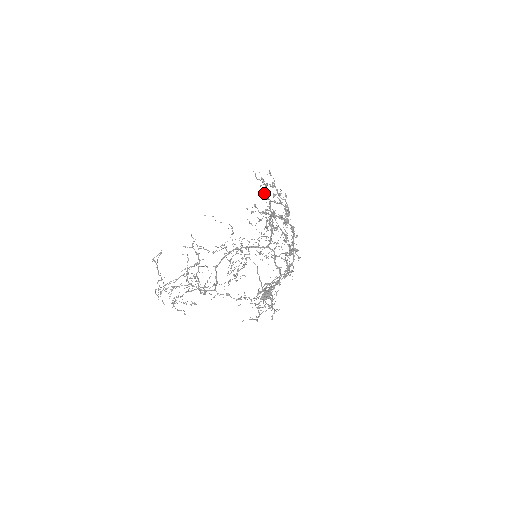
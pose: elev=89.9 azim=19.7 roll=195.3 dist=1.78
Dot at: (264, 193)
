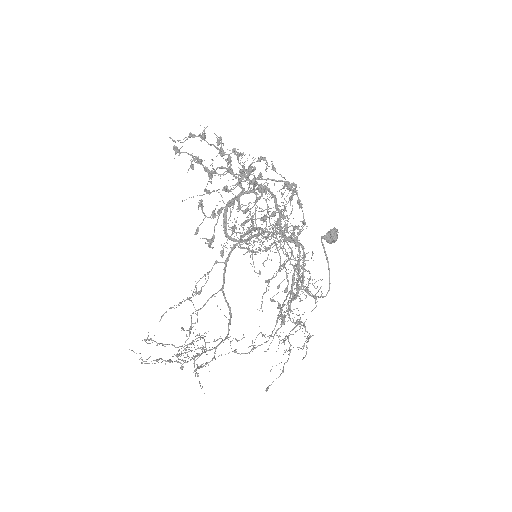
Dot at: (213, 145)
